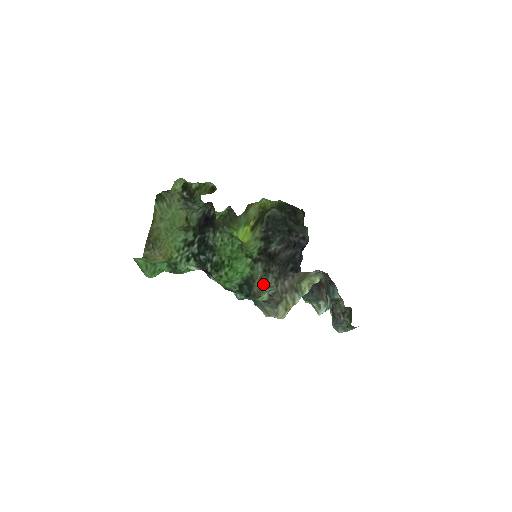
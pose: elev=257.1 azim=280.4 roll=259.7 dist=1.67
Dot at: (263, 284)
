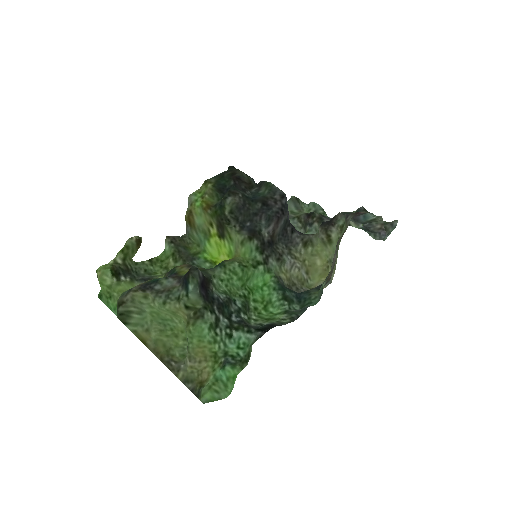
Dot at: (285, 270)
